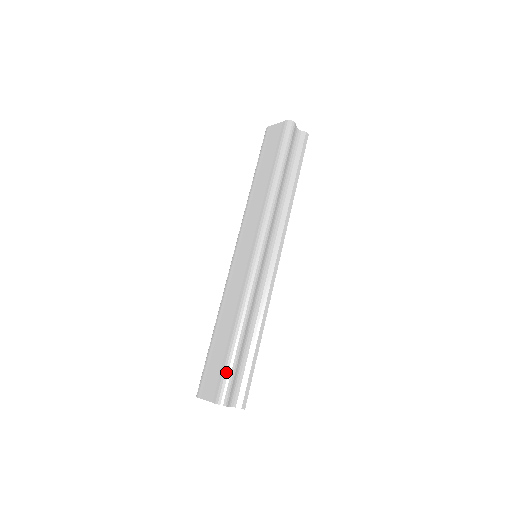
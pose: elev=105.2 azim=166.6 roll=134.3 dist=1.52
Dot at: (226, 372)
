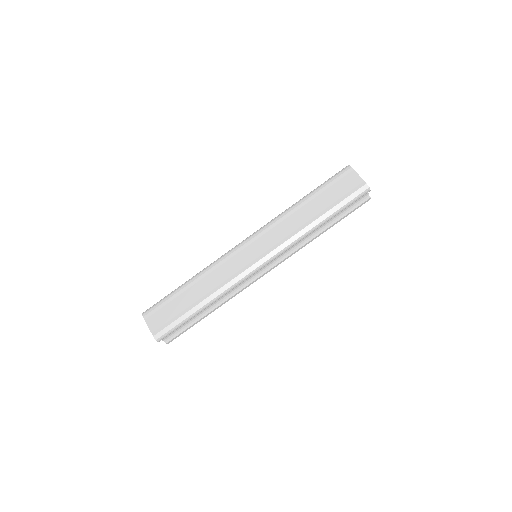
Dot at: (175, 324)
